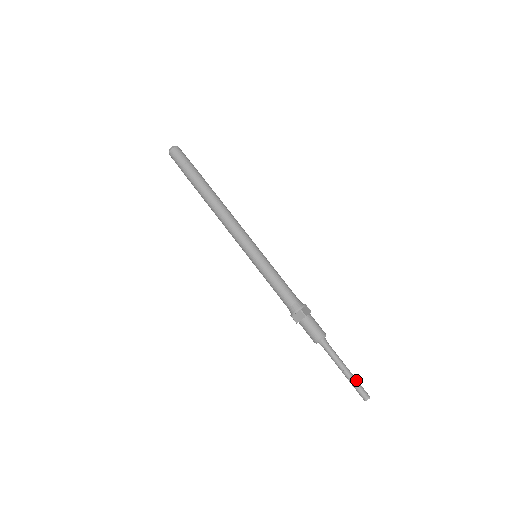
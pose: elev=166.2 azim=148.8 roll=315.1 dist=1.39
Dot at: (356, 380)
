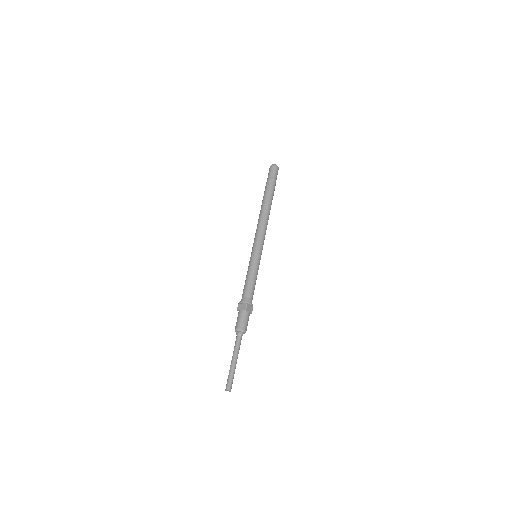
Dot at: (234, 373)
